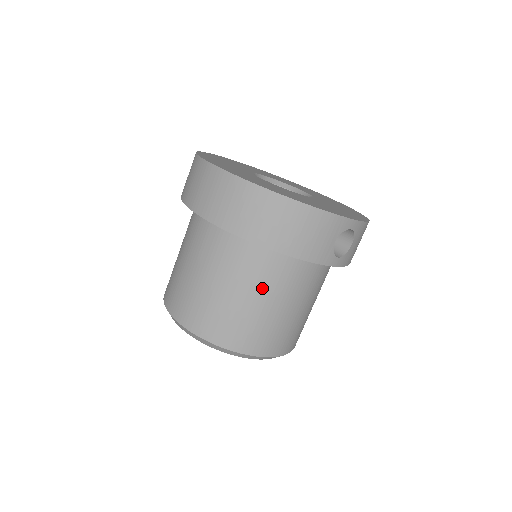
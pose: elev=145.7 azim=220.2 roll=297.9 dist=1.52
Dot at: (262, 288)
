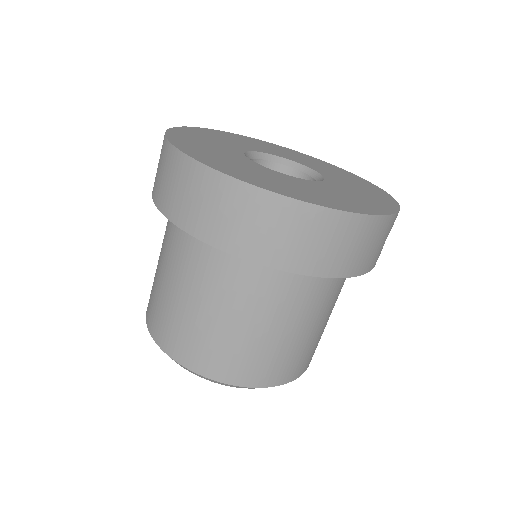
Dot at: (309, 313)
